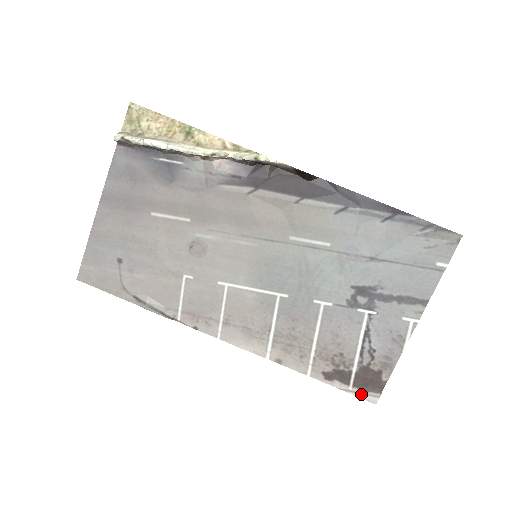
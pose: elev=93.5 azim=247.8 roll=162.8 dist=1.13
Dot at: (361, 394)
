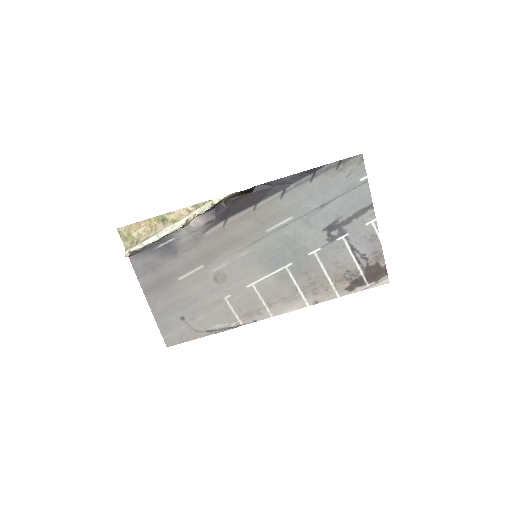
Dot at: (376, 284)
